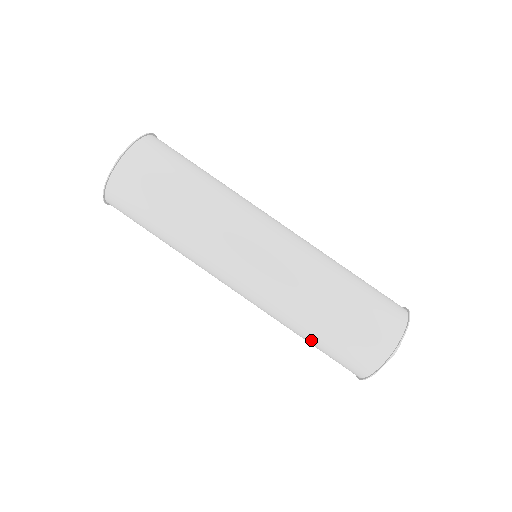
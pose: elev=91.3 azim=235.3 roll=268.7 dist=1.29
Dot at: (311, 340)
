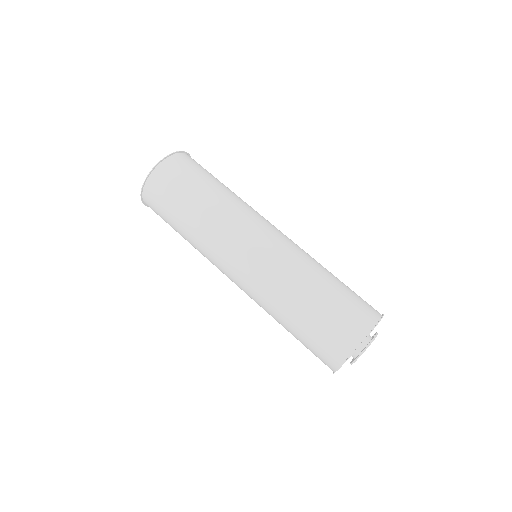
Dot at: (291, 330)
